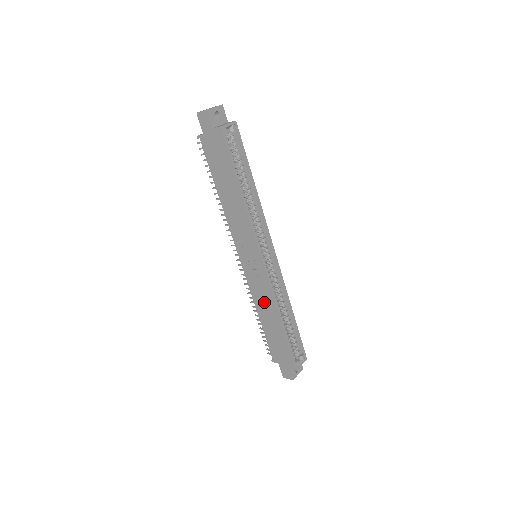
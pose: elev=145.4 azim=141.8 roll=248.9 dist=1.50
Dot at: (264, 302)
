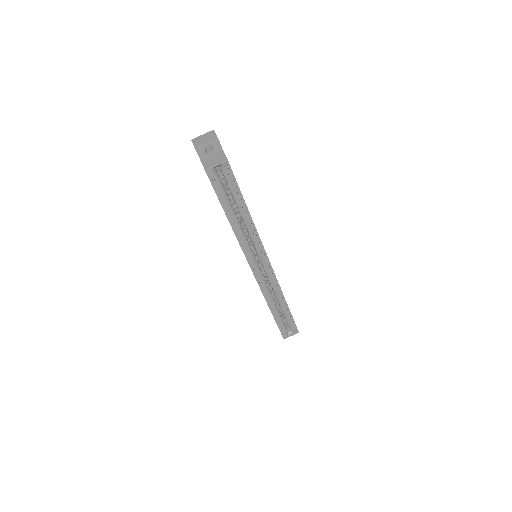
Dot at: occluded
